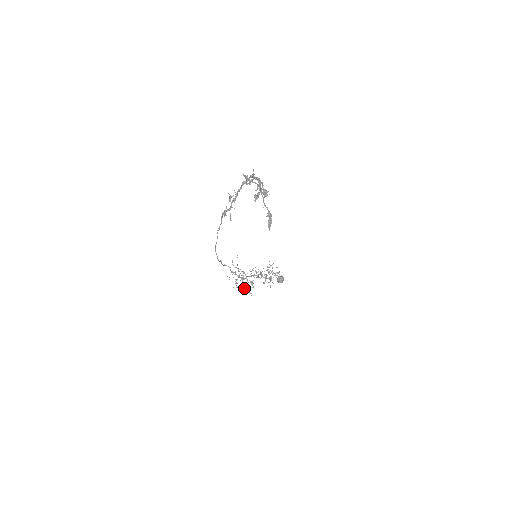
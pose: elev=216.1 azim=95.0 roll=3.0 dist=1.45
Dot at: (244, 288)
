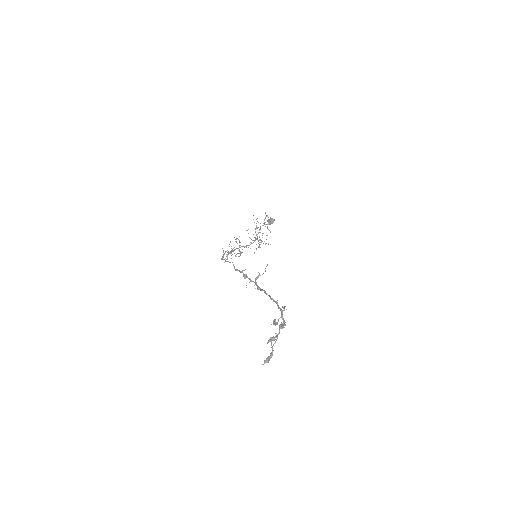
Dot at: occluded
